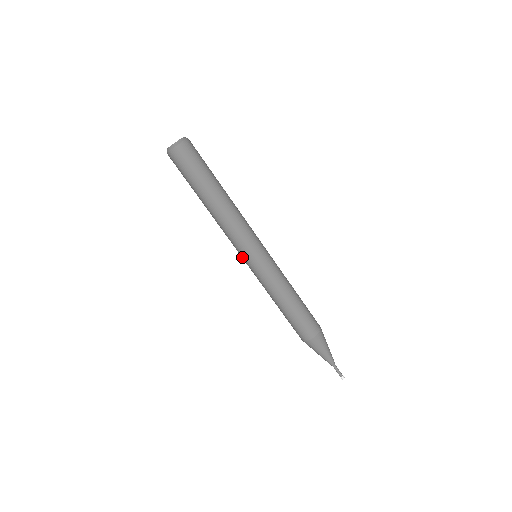
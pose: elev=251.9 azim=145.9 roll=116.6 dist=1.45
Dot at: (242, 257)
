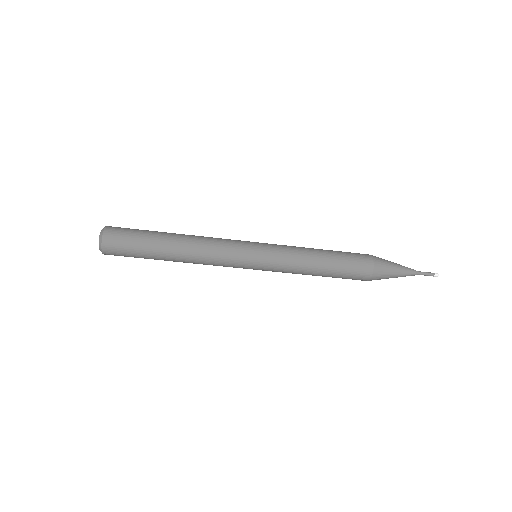
Dot at: occluded
